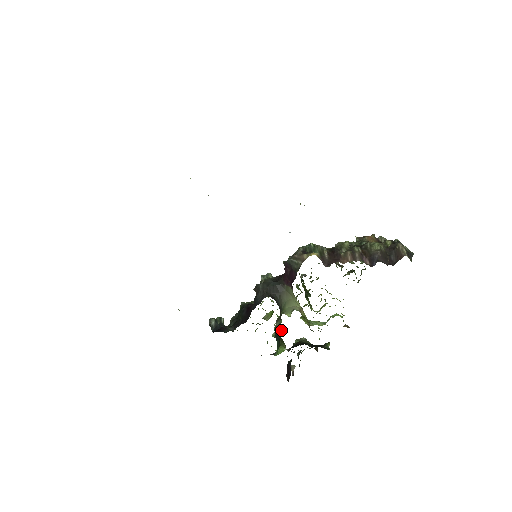
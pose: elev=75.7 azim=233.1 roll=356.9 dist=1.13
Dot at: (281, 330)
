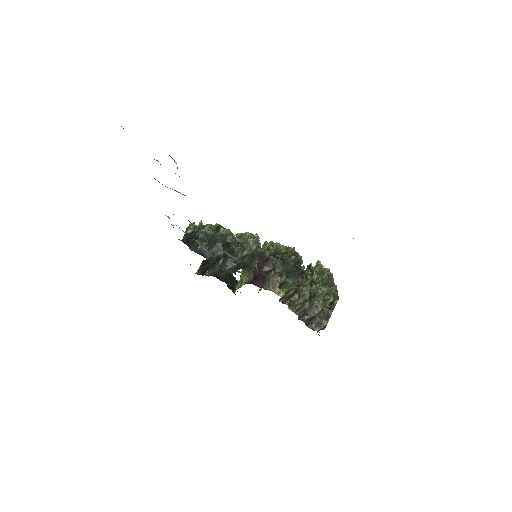
Dot at: occluded
